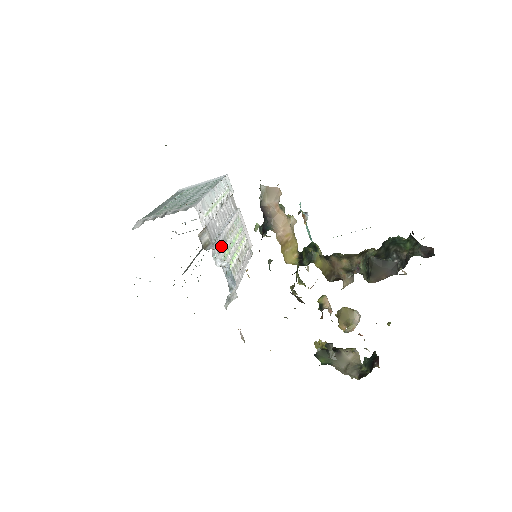
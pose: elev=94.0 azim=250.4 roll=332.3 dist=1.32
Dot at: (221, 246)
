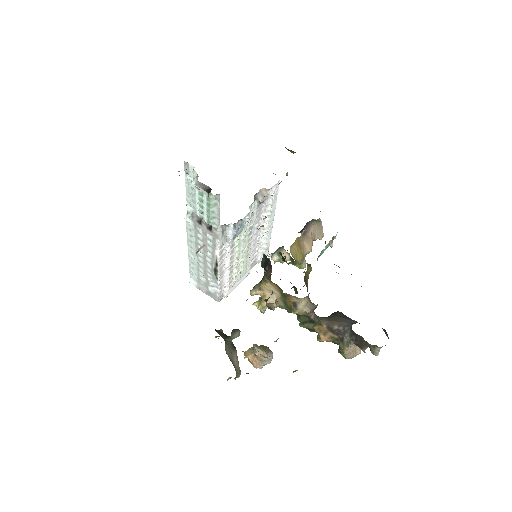
Dot at: (251, 223)
